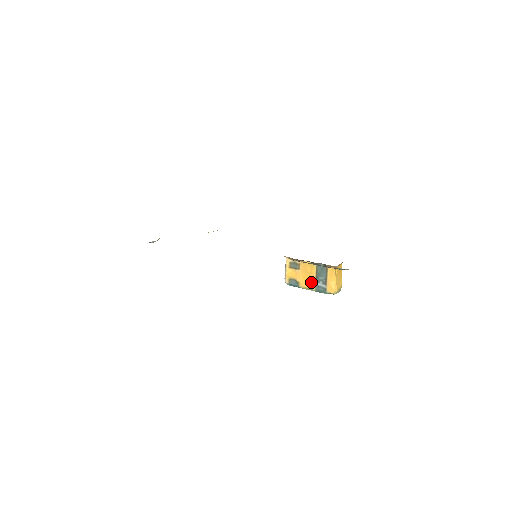
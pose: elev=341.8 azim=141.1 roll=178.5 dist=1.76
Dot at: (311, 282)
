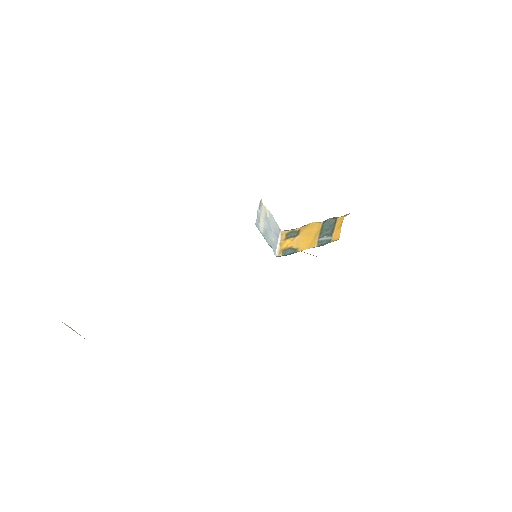
Dot at: (314, 241)
